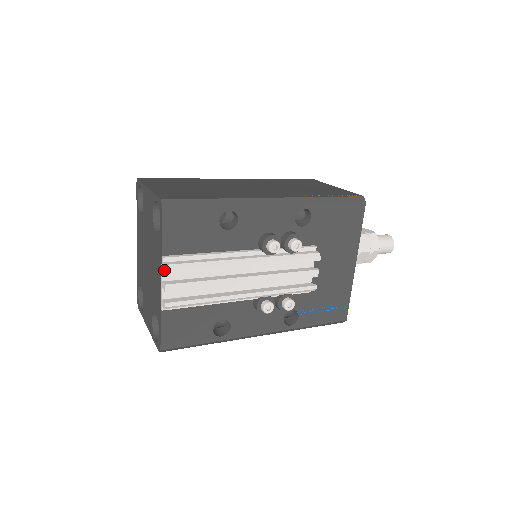
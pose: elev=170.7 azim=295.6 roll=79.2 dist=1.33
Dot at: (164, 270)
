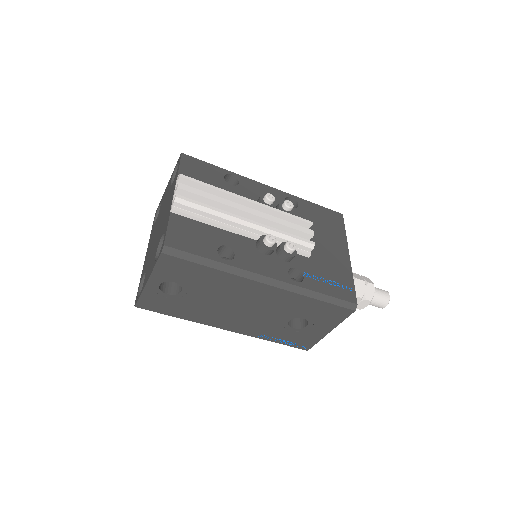
Dot at: (178, 177)
